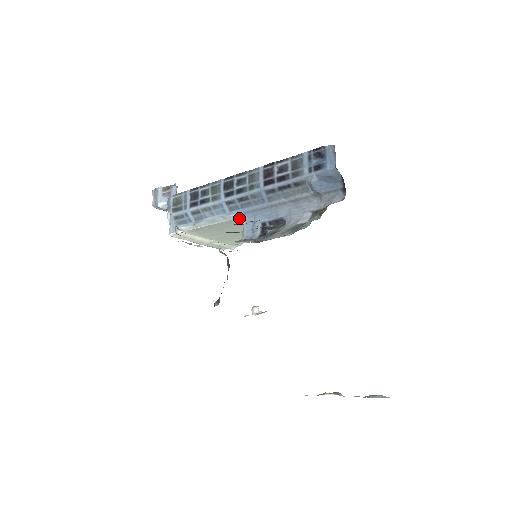
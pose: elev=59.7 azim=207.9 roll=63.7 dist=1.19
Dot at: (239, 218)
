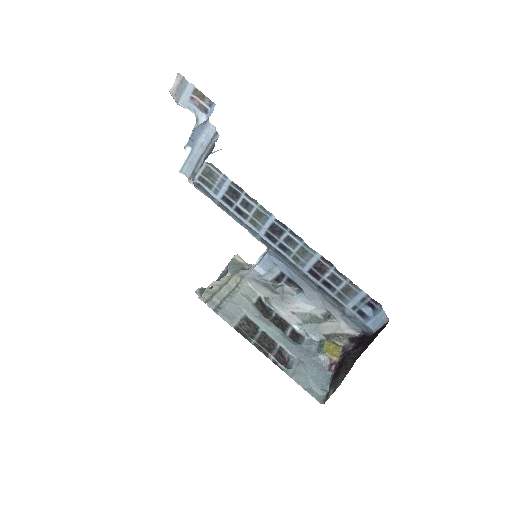
Dot at: occluded
